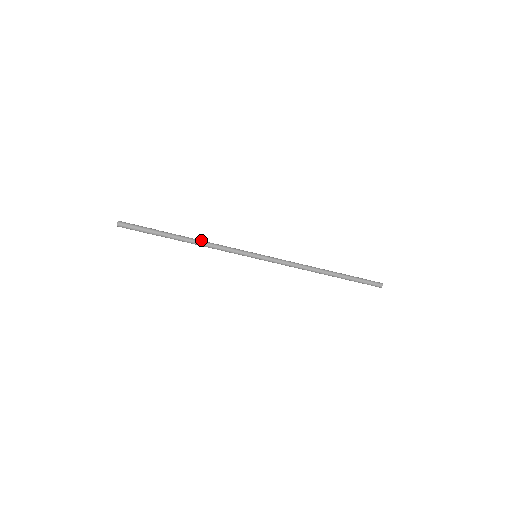
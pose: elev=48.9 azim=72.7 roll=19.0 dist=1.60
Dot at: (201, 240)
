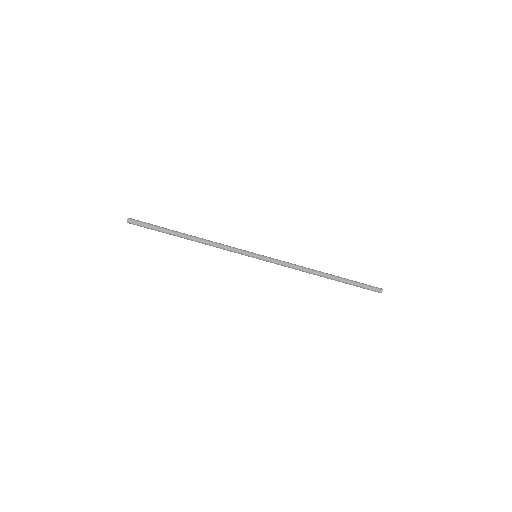
Dot at: (204, 239)
